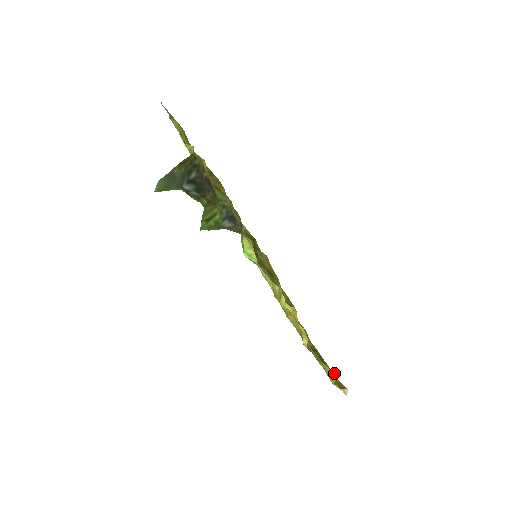
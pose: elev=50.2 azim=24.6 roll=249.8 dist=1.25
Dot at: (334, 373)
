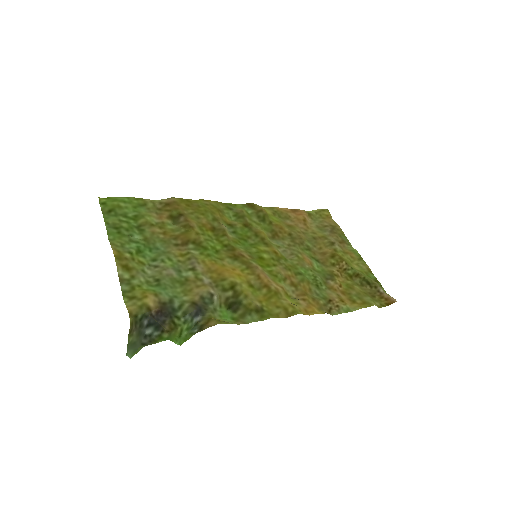
Dot at: (374, 304)
